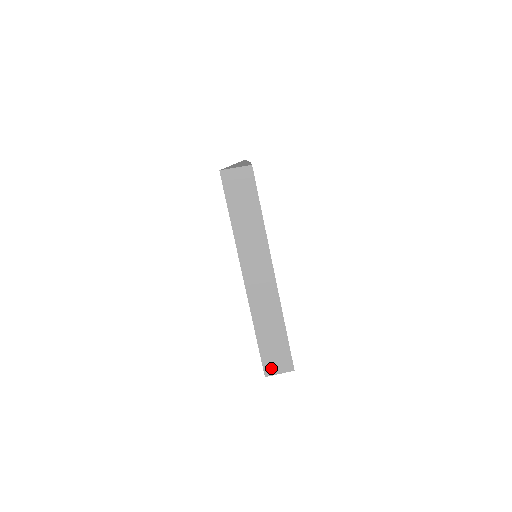
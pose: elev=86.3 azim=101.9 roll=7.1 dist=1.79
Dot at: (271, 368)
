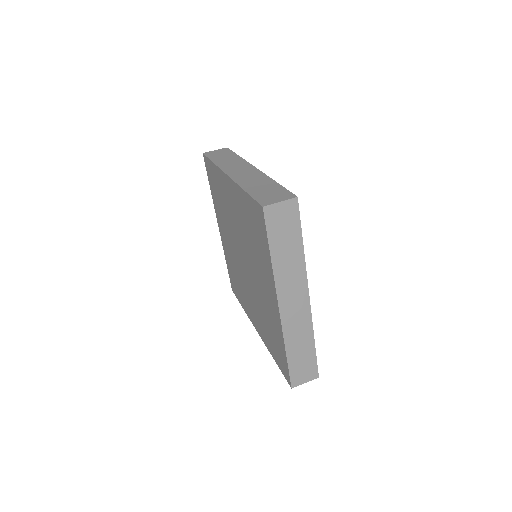
Dot at: (268, 201)
